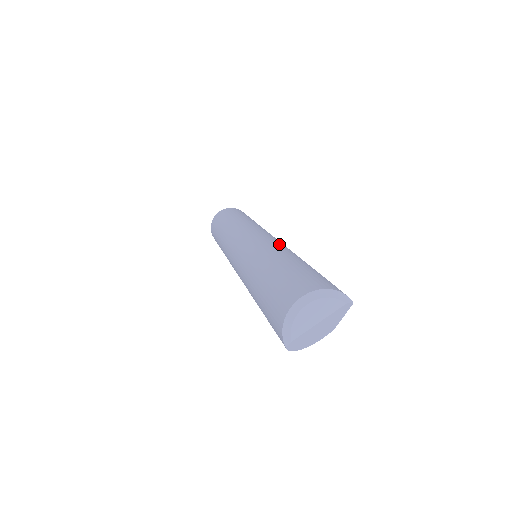
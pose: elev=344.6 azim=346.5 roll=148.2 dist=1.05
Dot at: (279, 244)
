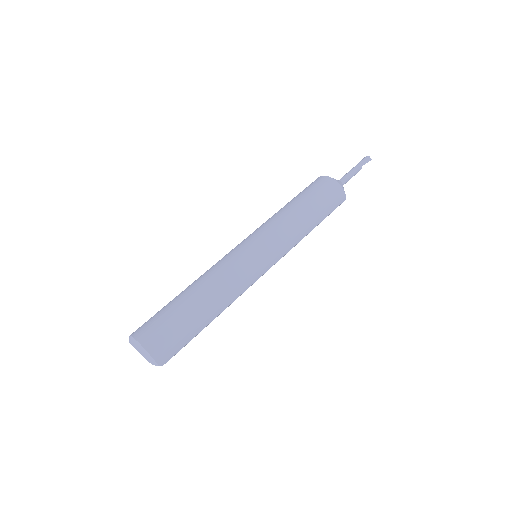
Dot at: (234, 281)
